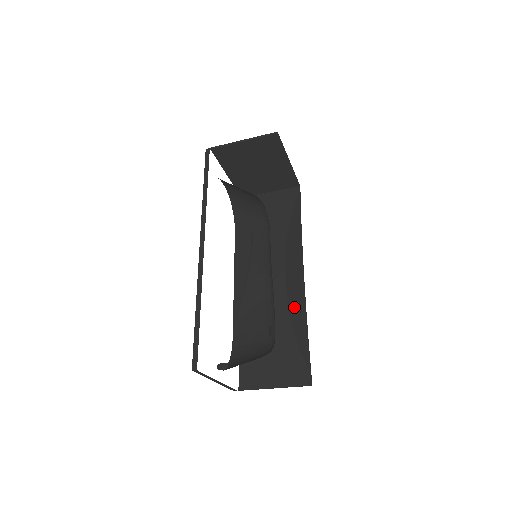
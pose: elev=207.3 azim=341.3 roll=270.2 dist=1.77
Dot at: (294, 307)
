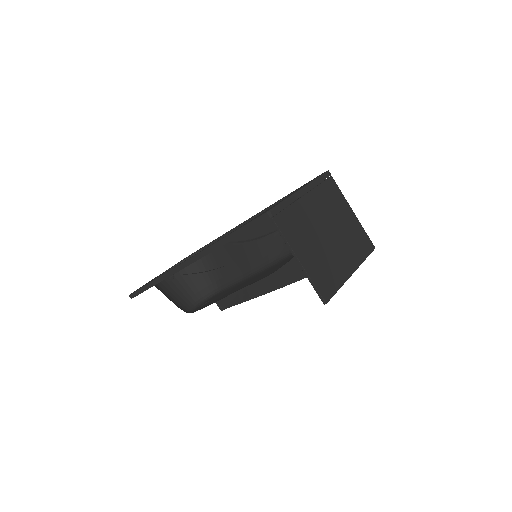
Dot at: (255, 286)
